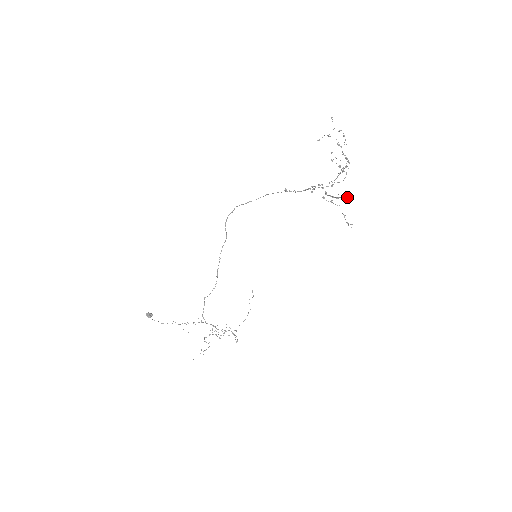
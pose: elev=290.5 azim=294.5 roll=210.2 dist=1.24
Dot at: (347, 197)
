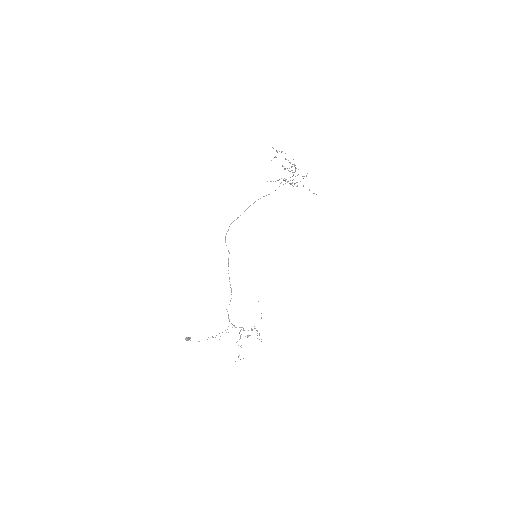
Dot at: occluded
